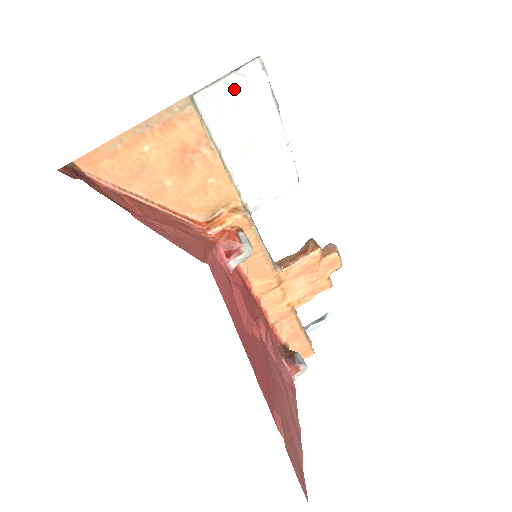
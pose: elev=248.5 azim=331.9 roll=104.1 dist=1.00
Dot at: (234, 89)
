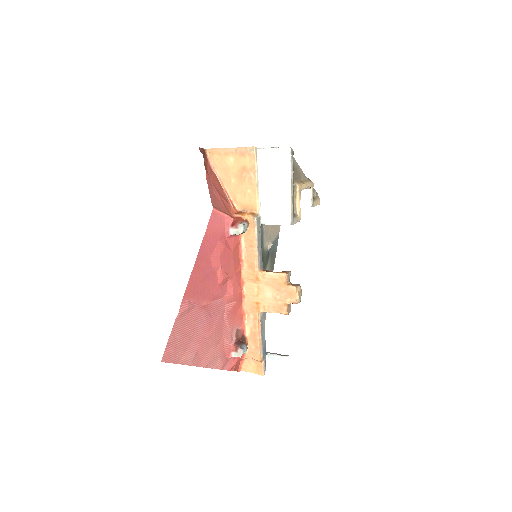
Dot at: (275, 155)
